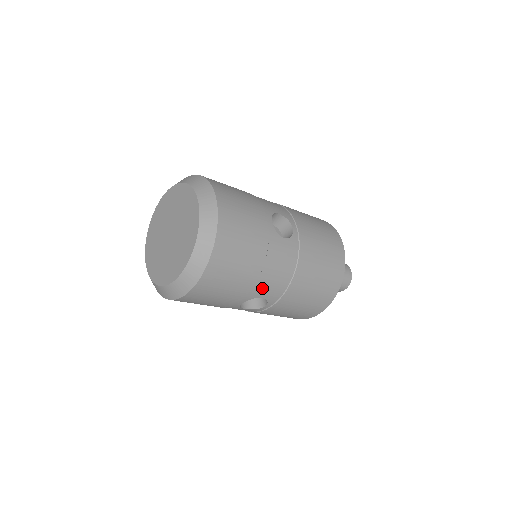
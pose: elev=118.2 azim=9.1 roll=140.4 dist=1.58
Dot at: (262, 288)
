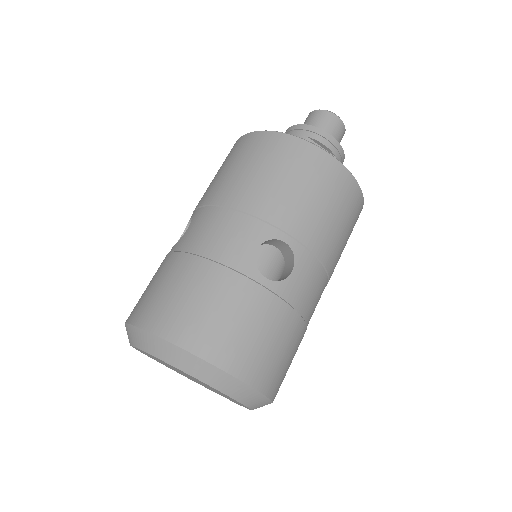
Dot at: occluded
